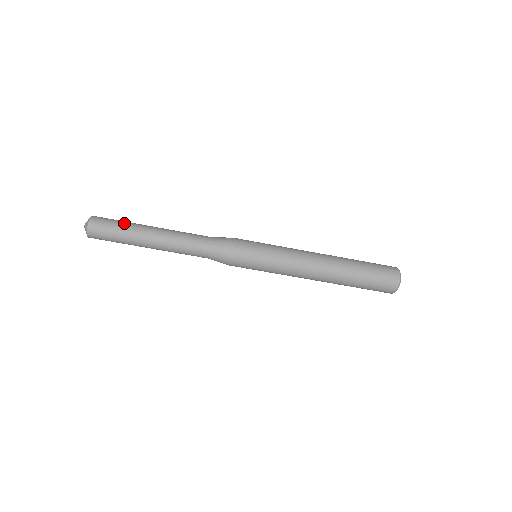
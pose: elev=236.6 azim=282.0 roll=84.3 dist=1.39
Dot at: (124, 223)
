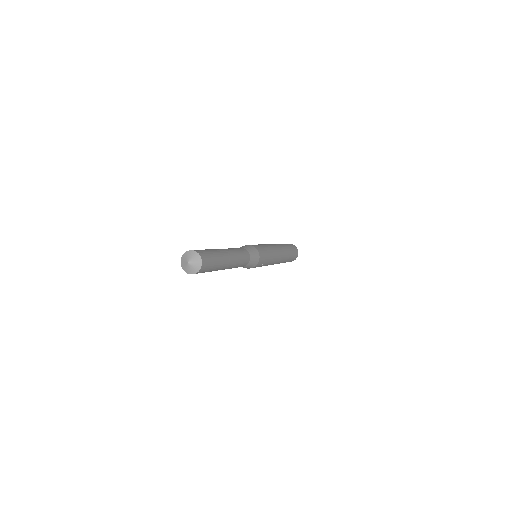
Dot at: (215, 269)
